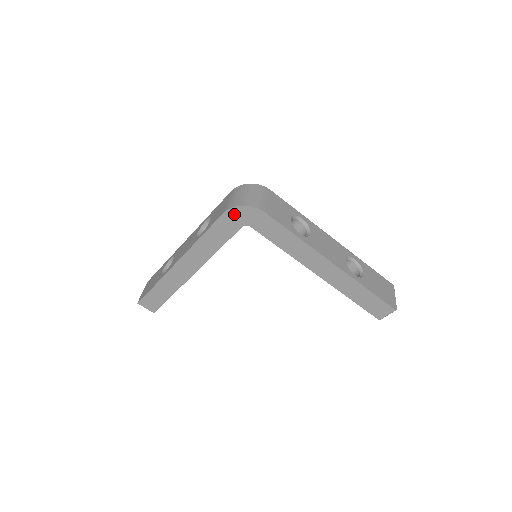
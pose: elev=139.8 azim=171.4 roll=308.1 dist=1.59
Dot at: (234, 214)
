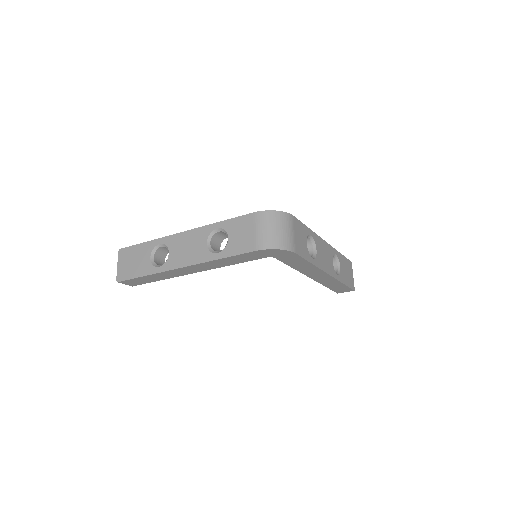
Dot at: (265, 252)
